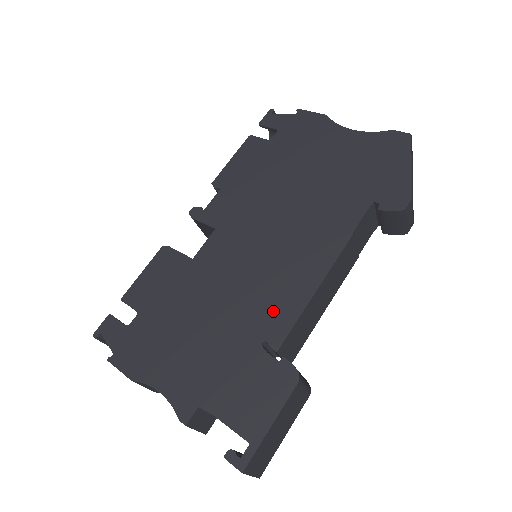
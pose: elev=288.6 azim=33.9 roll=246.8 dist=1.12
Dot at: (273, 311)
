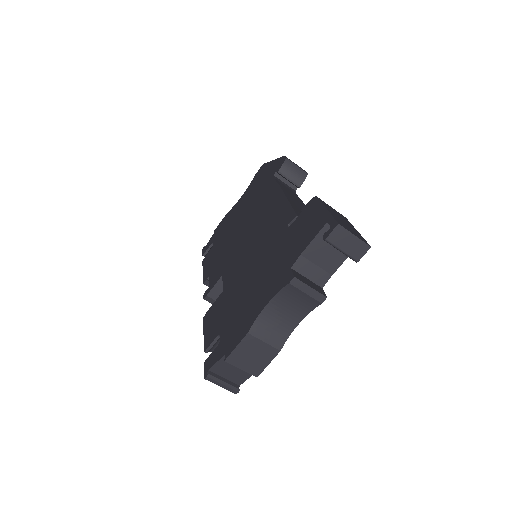
Dot at: (278, 223)
